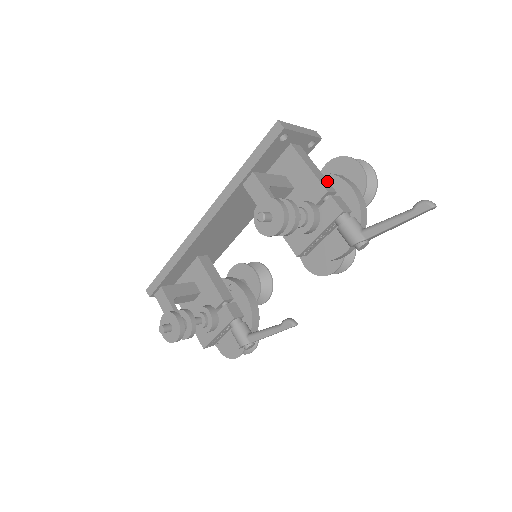
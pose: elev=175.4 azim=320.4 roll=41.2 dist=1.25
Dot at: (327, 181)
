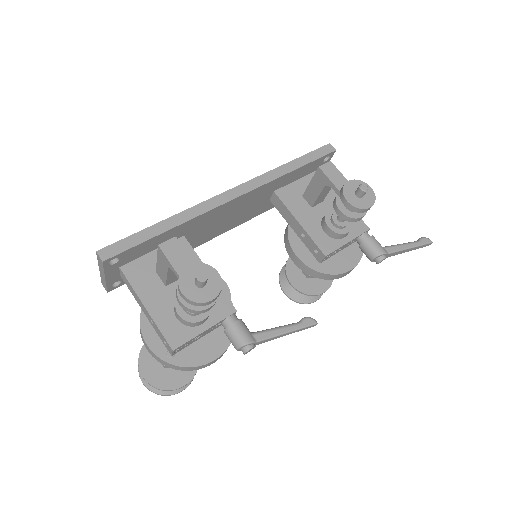
Dot at: occluded
